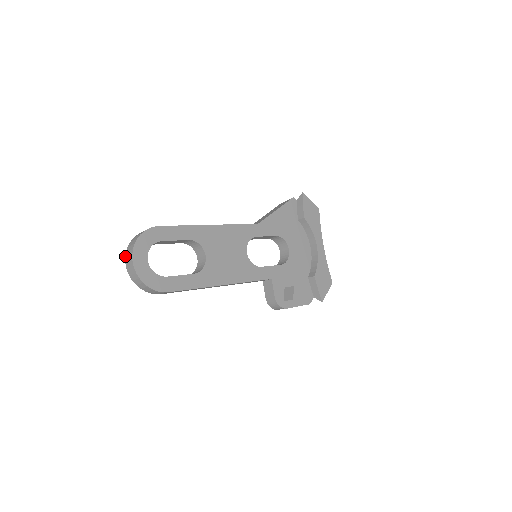
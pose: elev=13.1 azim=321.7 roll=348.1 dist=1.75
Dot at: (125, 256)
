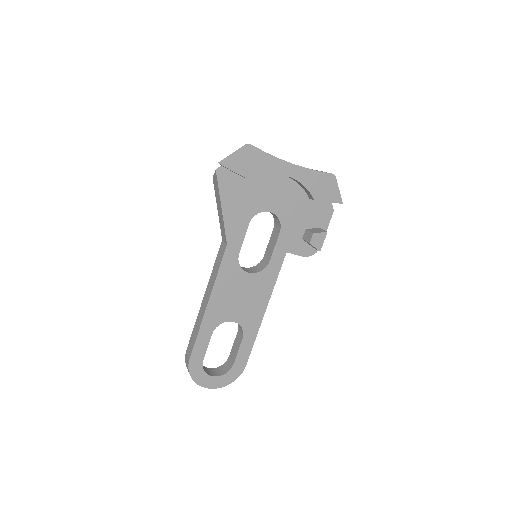
Dot at: occluded
